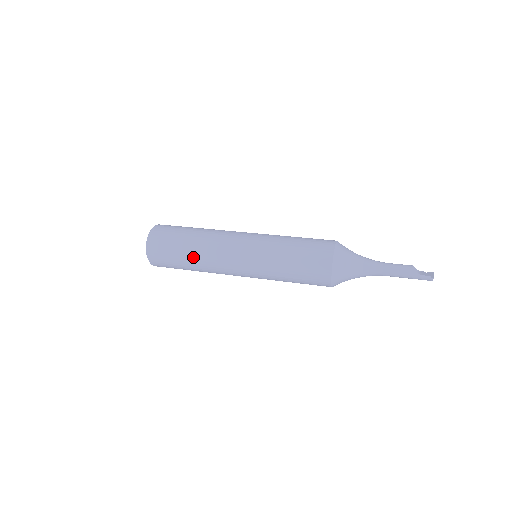
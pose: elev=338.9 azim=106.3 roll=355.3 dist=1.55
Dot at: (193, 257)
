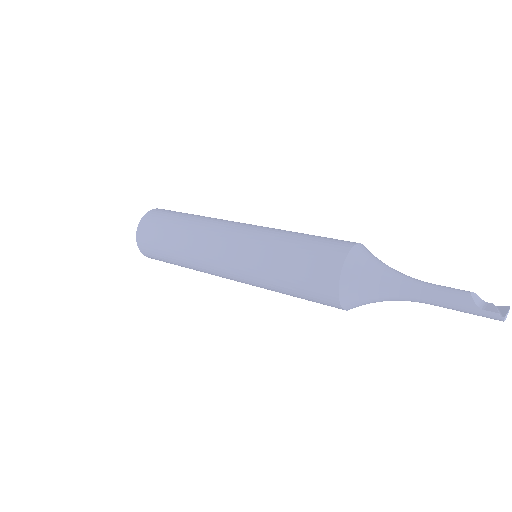
Dot at: (179, 251)
